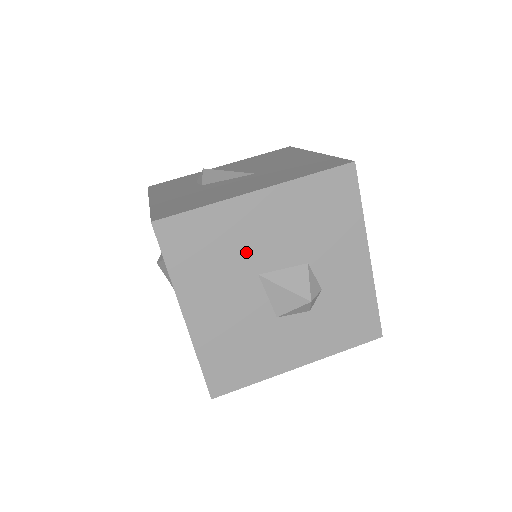
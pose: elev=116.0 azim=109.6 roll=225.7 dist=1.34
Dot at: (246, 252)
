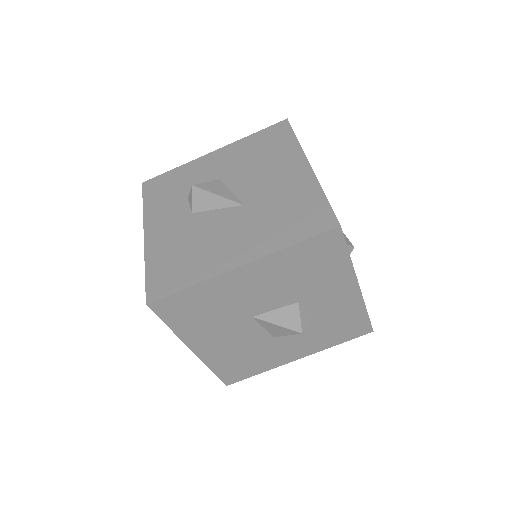
Dot at: (238, 306)
